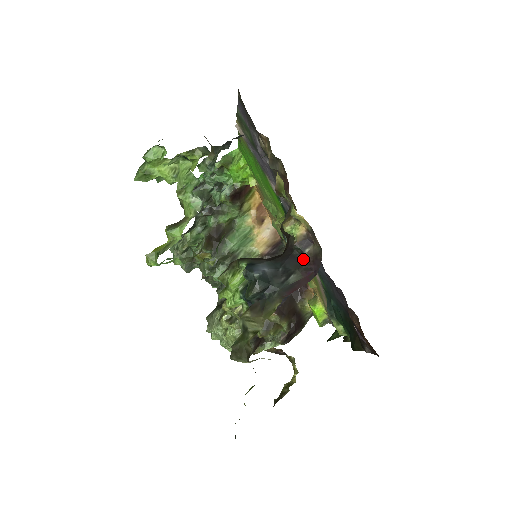
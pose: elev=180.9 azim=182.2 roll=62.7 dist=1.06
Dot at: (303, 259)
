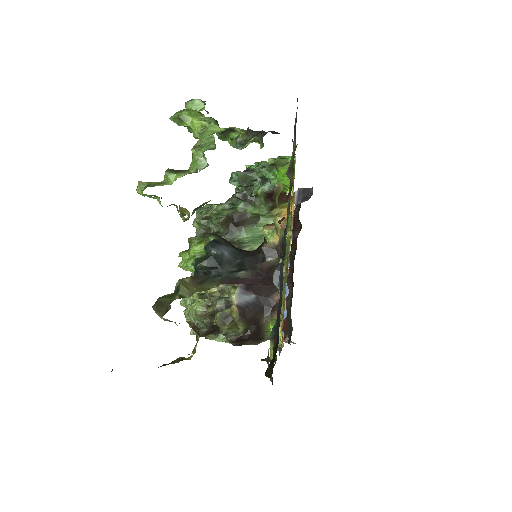
Dot at: (262, 264)
